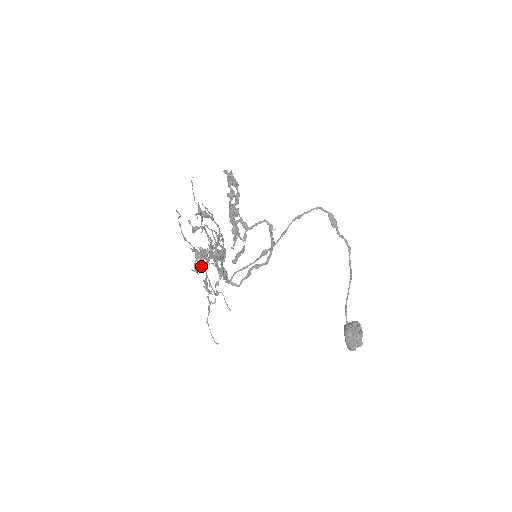
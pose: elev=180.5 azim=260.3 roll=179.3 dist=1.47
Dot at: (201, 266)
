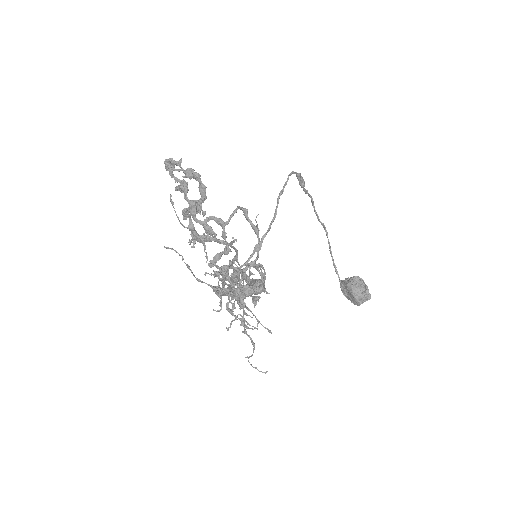
Dot at: (233, 305)
